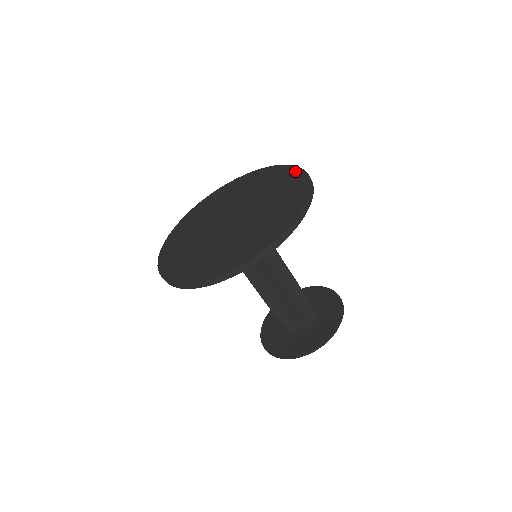
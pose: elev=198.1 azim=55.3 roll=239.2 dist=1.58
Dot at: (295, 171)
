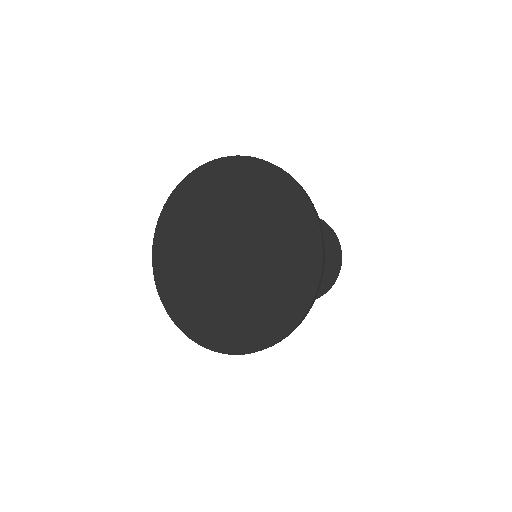
Dot at: (309, 220)
